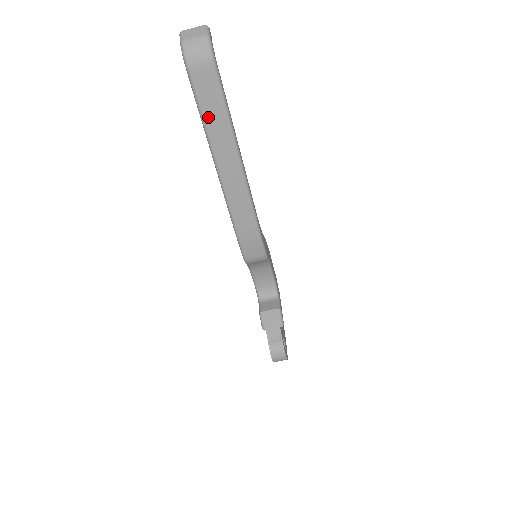
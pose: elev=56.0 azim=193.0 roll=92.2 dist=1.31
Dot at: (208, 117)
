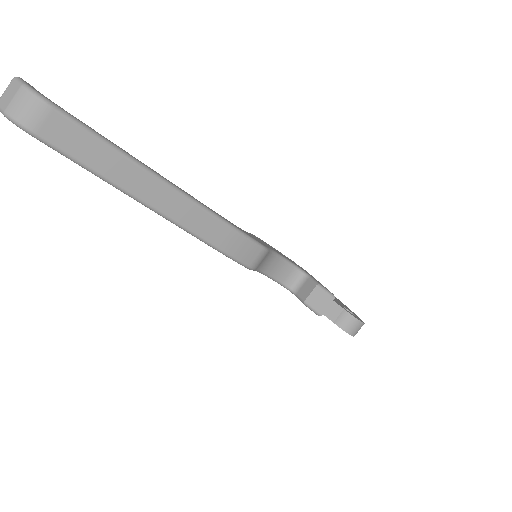
Dot at: (96, 165)
